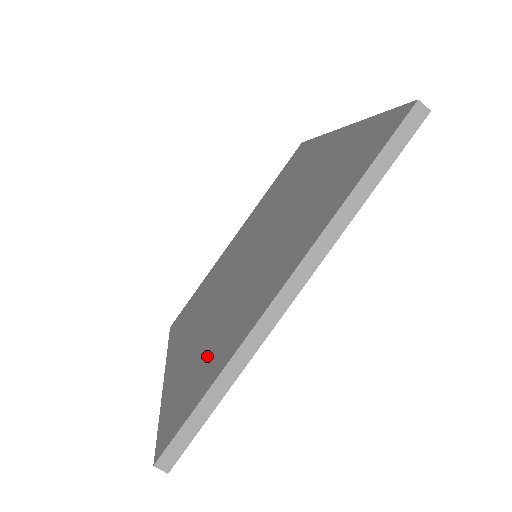
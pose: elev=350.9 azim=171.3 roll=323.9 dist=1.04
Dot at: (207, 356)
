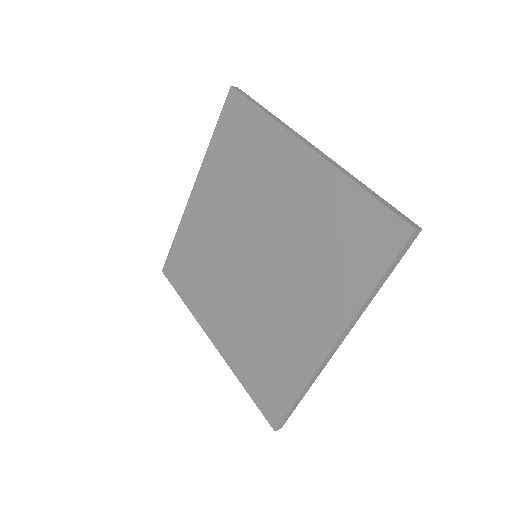
Dot at: (271, 361)
